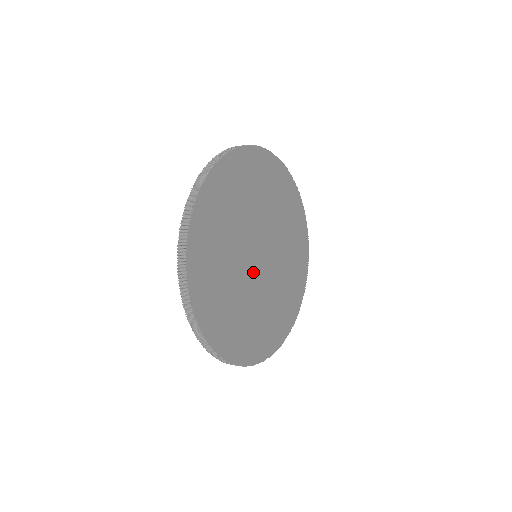
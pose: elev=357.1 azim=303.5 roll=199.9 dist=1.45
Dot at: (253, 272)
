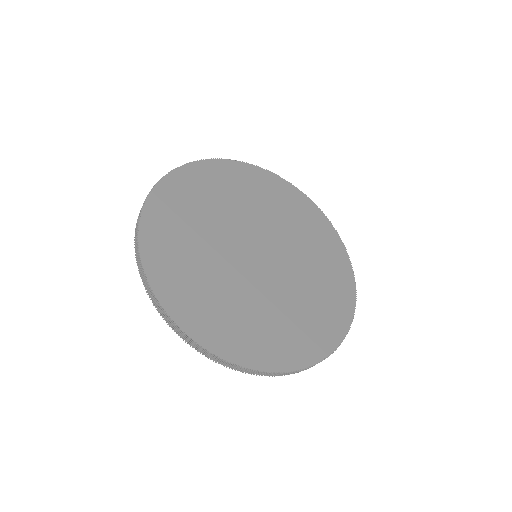
Dot at: (239, 248)
